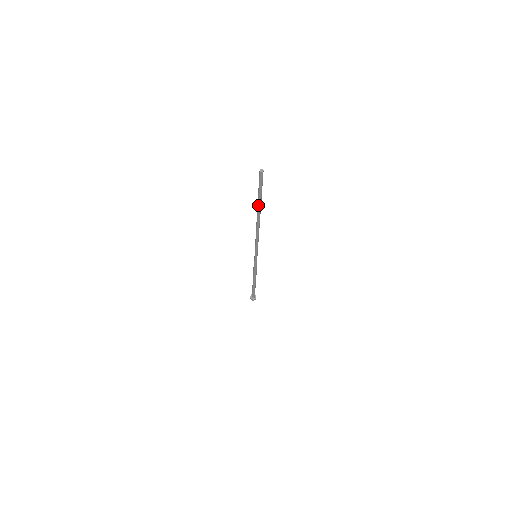
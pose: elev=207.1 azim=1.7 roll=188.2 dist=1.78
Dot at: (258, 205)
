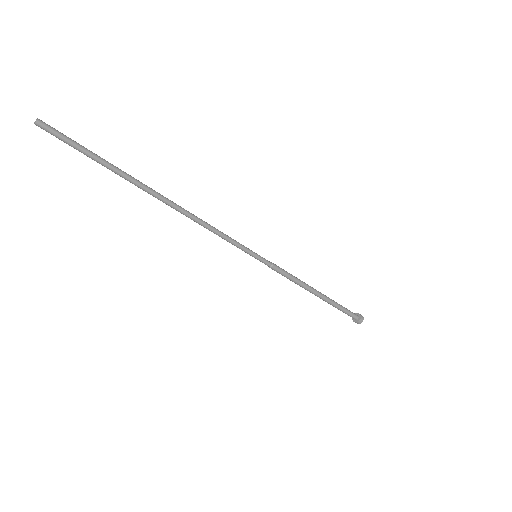
Dot at: (122, 177)
